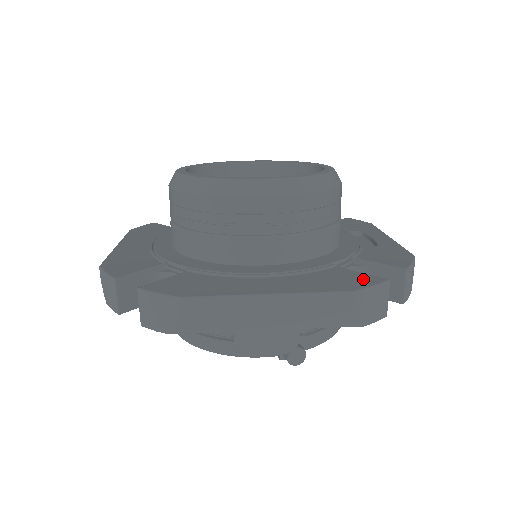
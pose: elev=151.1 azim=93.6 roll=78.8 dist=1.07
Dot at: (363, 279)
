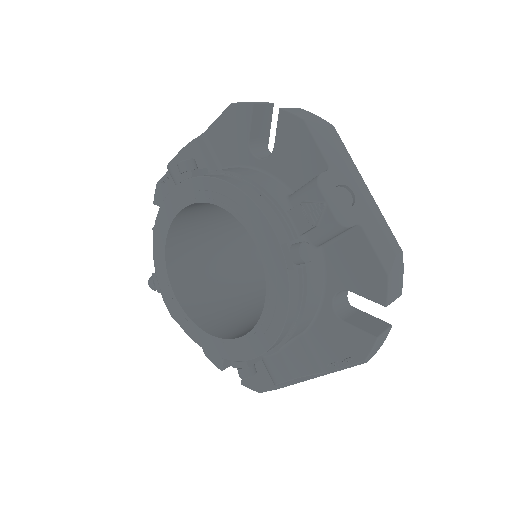
Dot at: occluded
